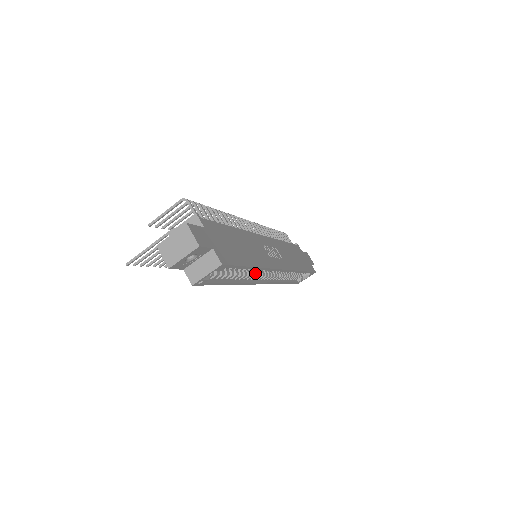
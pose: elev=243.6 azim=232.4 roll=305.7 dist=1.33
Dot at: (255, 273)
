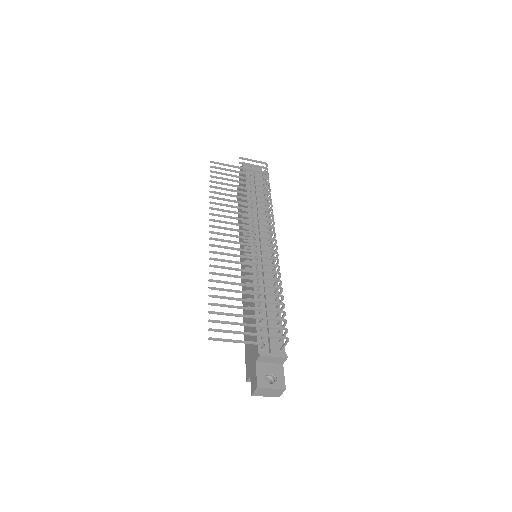
Dot at: occluded
